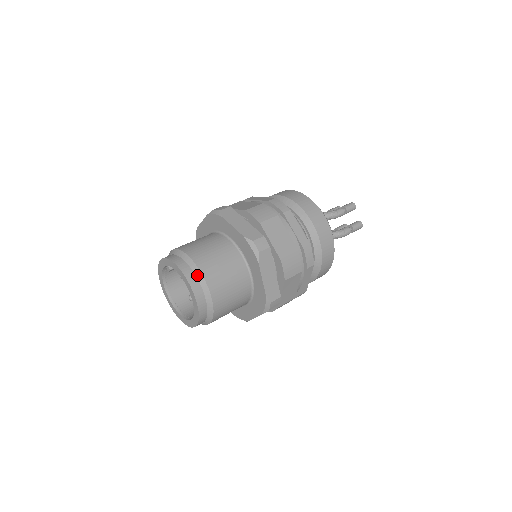
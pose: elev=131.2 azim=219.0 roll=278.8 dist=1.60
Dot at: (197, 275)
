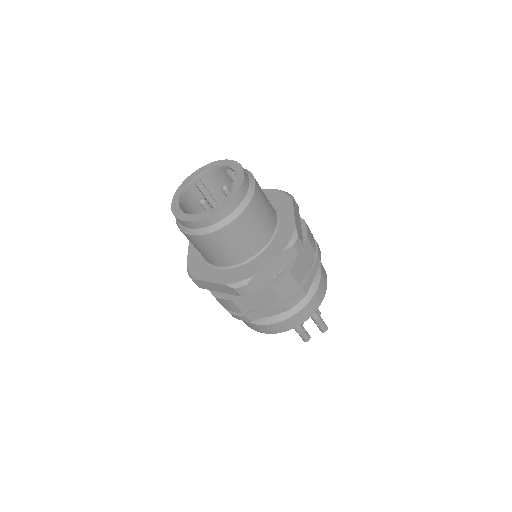
Dot at: occluded
